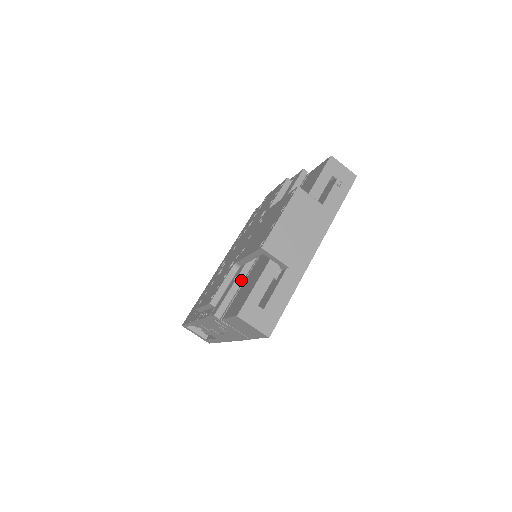
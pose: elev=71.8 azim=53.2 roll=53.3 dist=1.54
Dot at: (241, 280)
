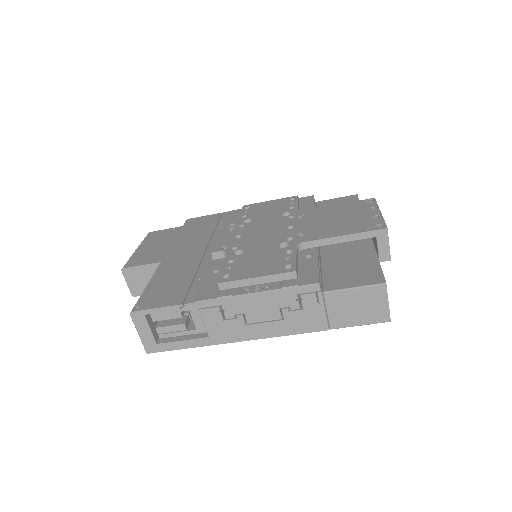
Dot at: (318, 261)
